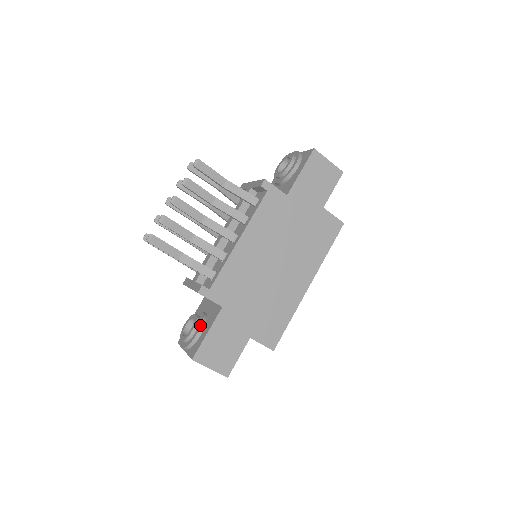
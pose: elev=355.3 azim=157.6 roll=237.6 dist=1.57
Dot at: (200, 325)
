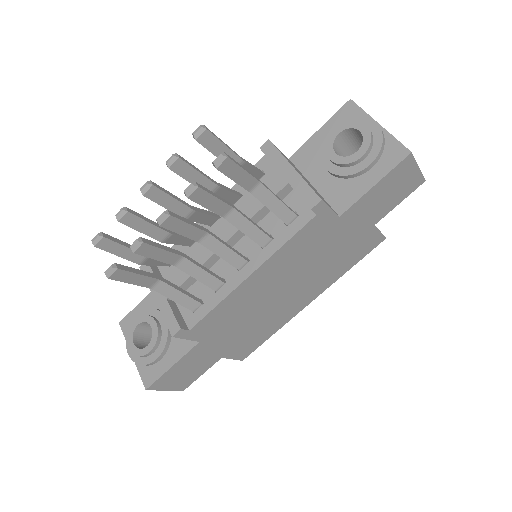
Dot at: (162, 348)
